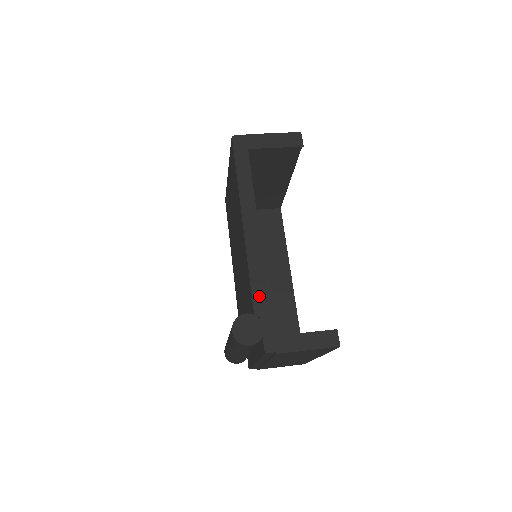
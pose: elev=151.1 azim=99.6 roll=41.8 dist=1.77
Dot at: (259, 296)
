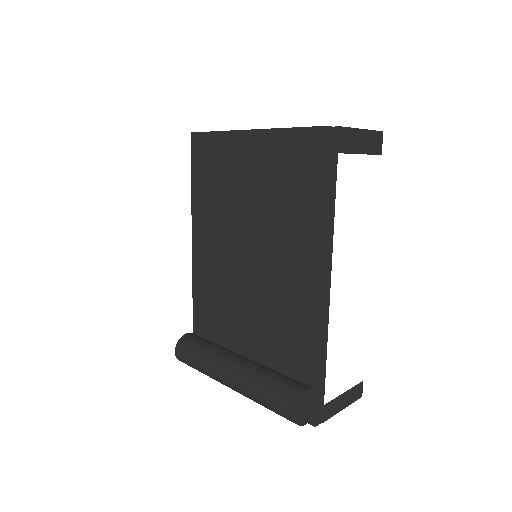
Dot at: (320, 365)
